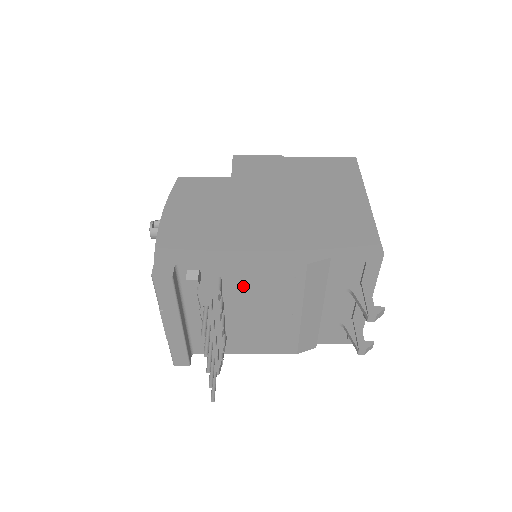
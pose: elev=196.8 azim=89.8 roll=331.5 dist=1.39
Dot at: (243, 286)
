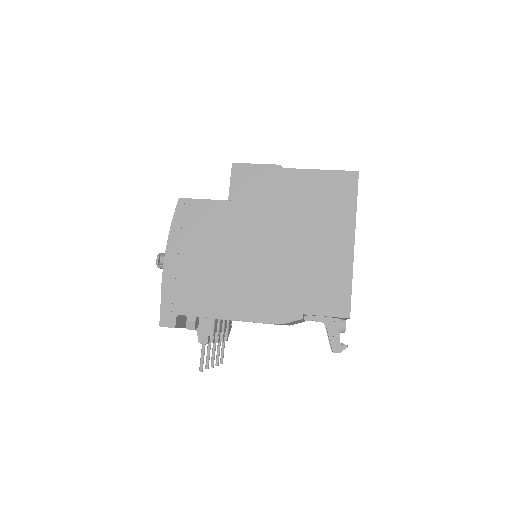
Dot at: occluded
